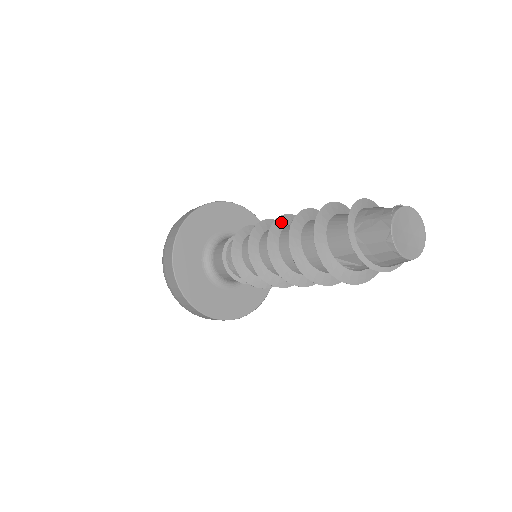
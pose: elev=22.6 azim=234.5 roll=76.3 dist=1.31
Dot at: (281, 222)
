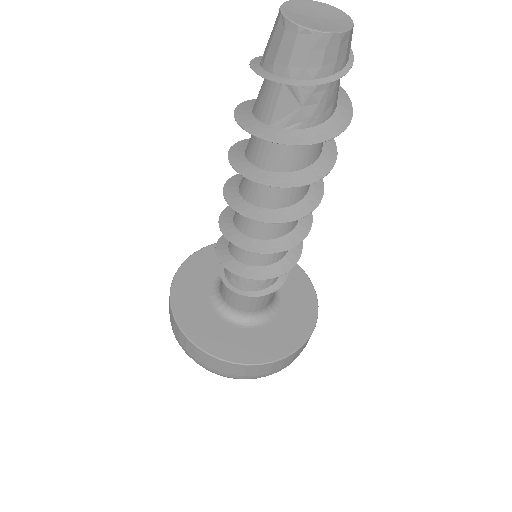
Dot at: (240, 177)
